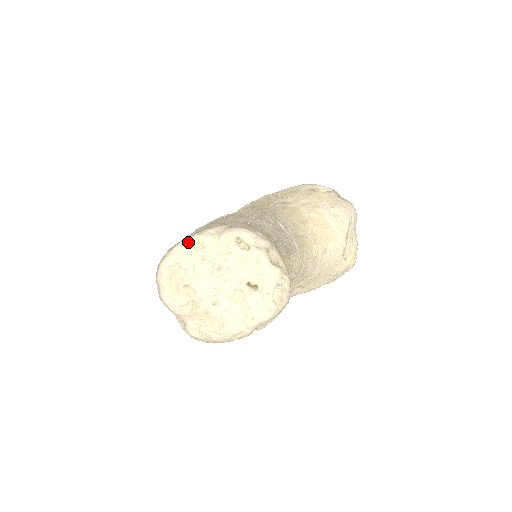
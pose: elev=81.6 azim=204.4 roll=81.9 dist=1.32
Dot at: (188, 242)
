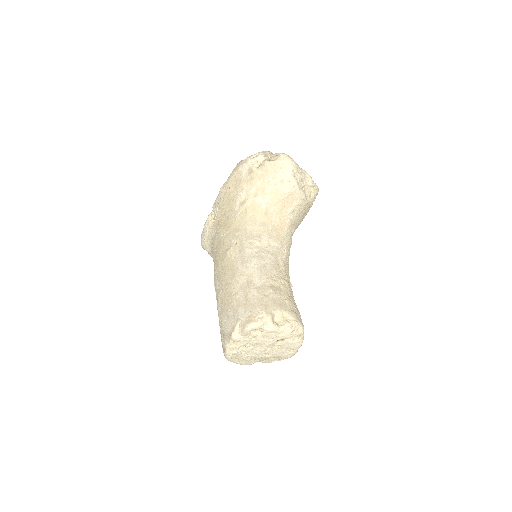
Dot at: (230, 345)
